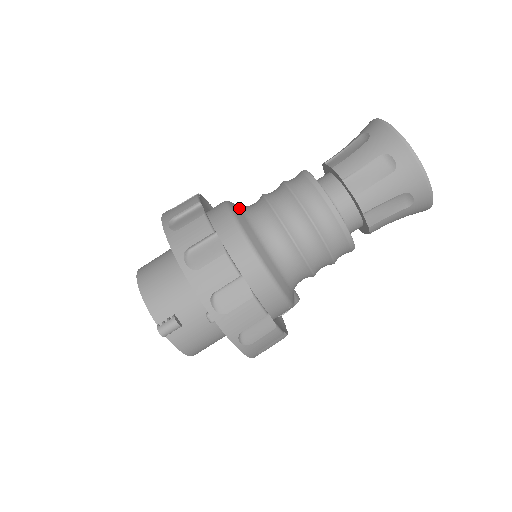
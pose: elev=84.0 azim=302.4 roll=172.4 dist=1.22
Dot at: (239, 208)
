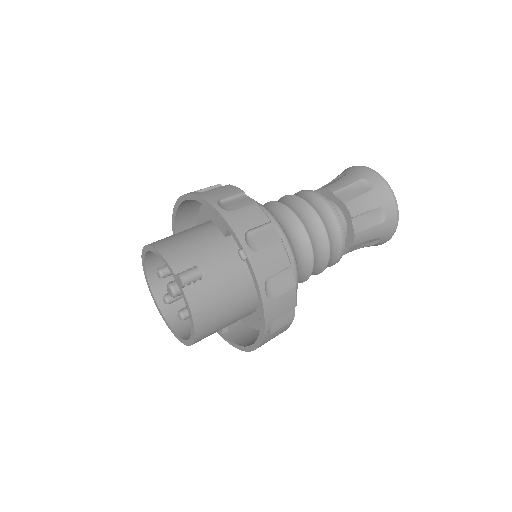
Dot at: occluded
